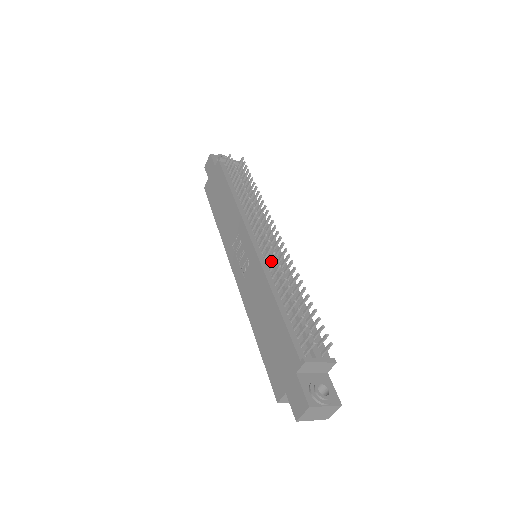
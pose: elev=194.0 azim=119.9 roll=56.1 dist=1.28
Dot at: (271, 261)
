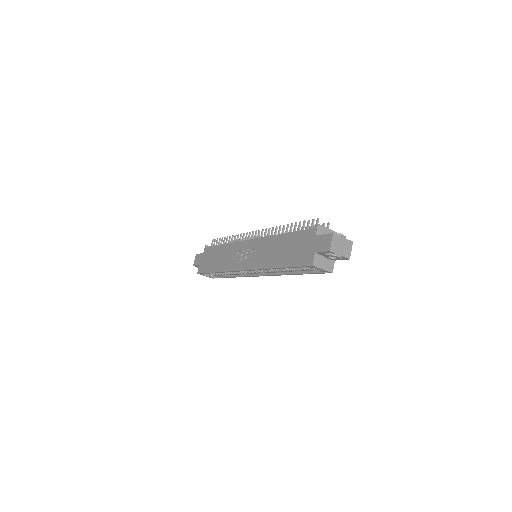
Dot at: occluded
